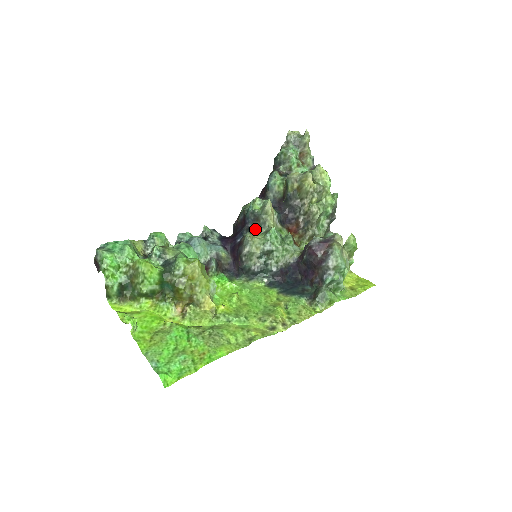
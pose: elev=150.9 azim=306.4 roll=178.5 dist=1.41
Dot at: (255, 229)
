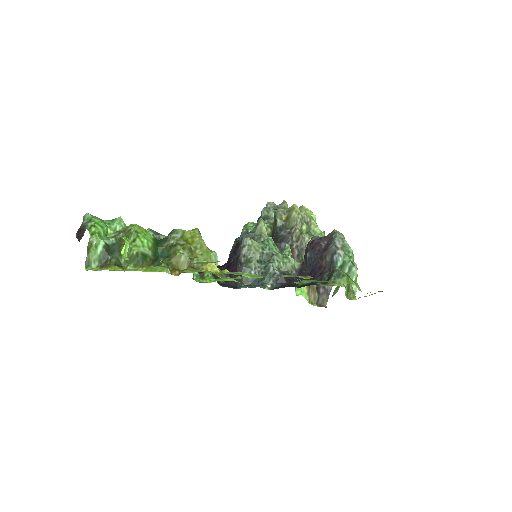
Dot at: occluded
